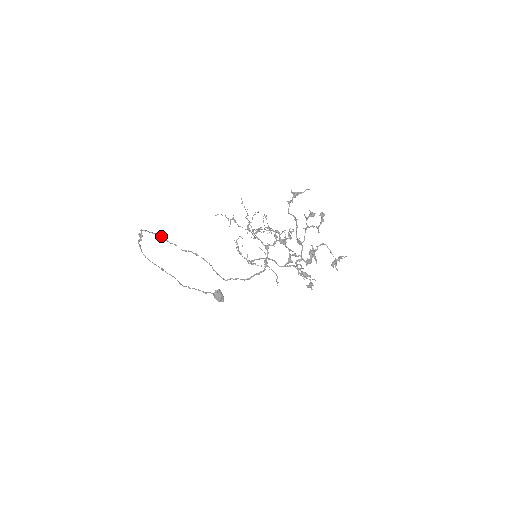
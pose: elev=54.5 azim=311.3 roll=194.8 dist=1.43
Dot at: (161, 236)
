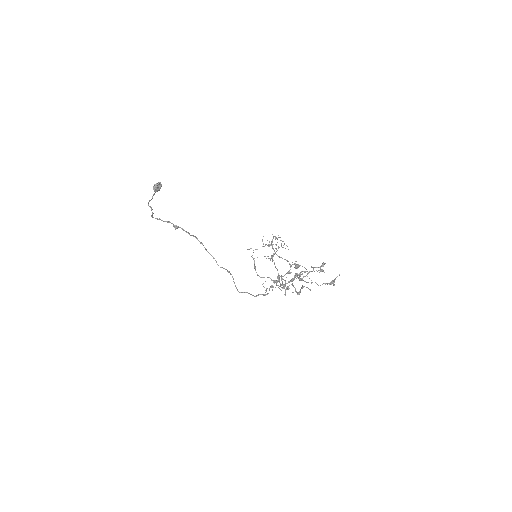
Dot at: (202, 244)
